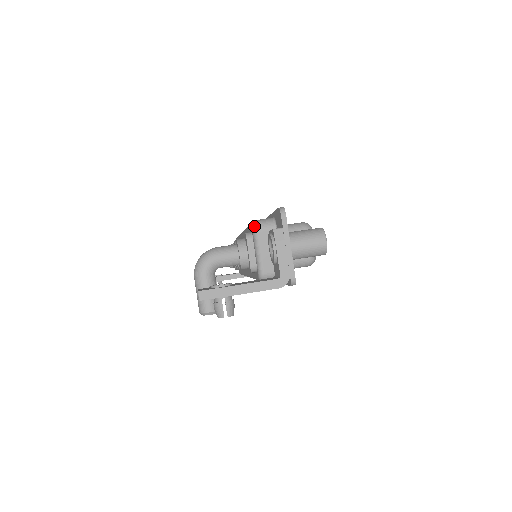
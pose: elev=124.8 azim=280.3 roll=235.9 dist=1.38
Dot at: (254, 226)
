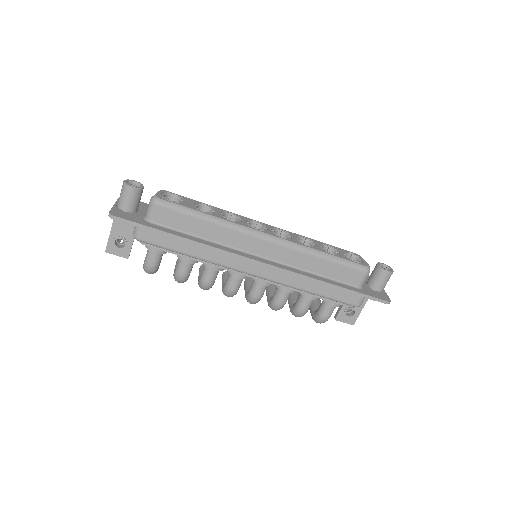
Dot at: occluded
